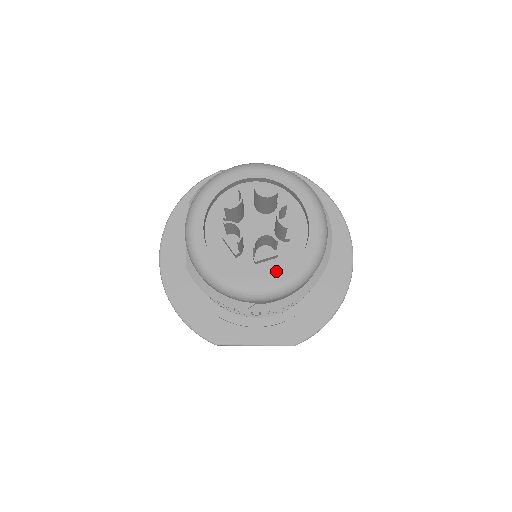
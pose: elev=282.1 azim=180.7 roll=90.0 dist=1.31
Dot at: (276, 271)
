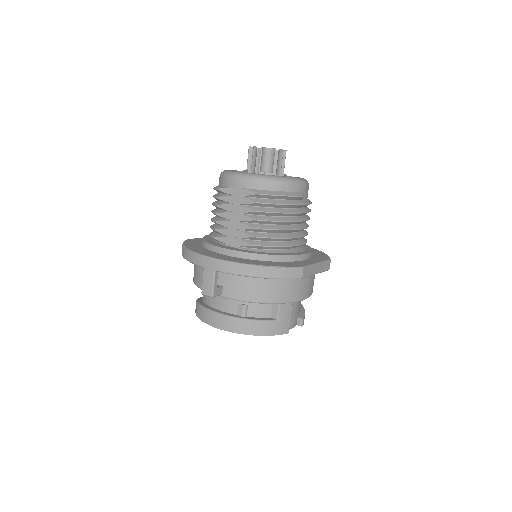
Dot at: occluded
